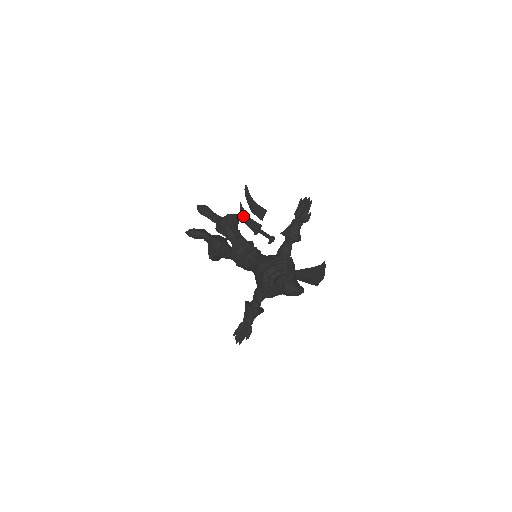
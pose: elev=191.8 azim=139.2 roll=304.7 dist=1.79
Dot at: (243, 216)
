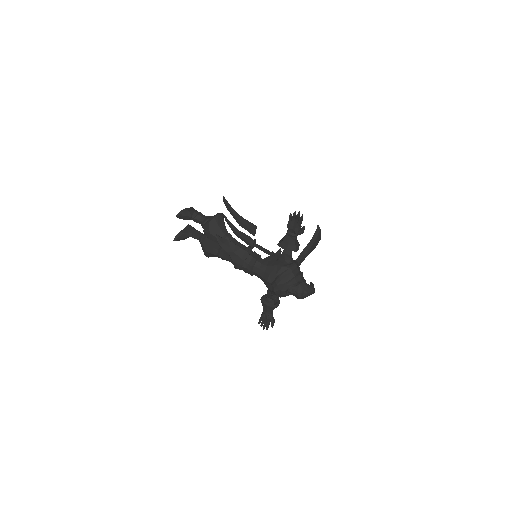
Dot at: (232, 229)
